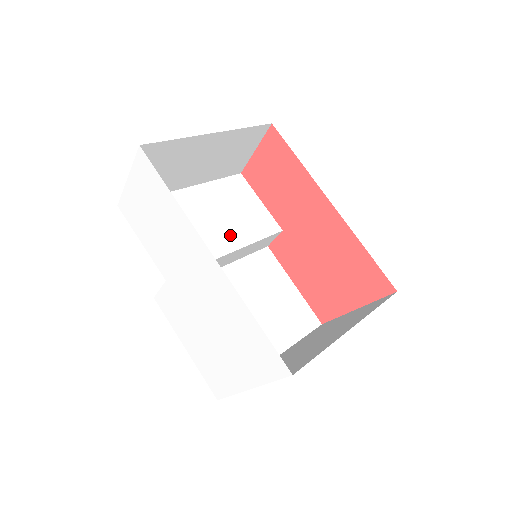
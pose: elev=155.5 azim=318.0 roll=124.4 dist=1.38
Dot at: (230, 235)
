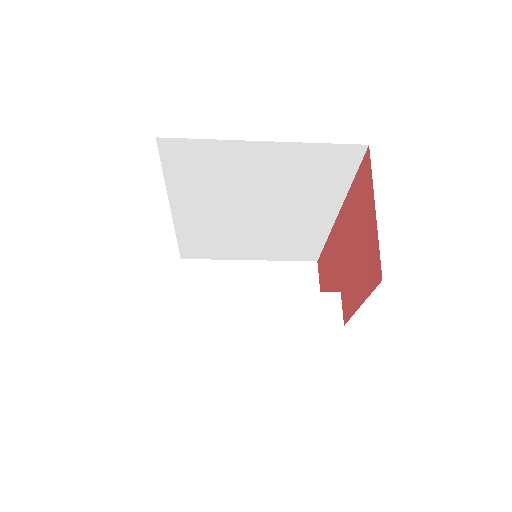
Dot at: occluded
